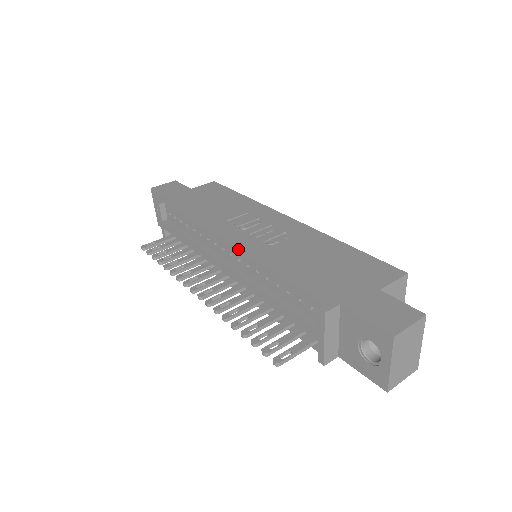
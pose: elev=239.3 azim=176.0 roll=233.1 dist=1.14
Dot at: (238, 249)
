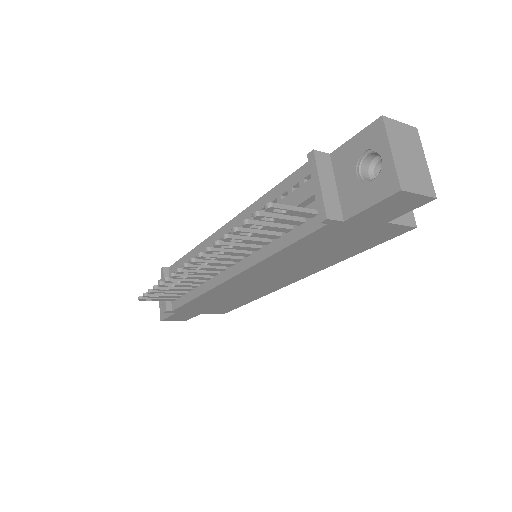
Dot at: (234, 217)
